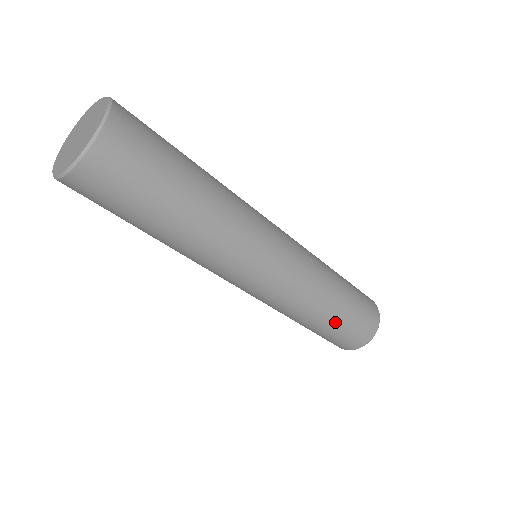
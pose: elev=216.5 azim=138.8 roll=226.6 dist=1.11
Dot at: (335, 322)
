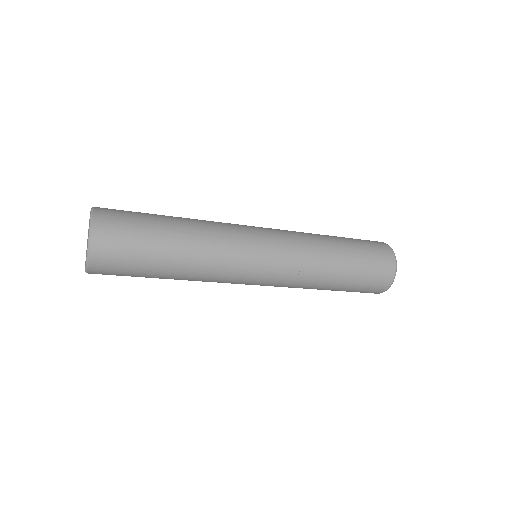
Dot at: (351, 266)
